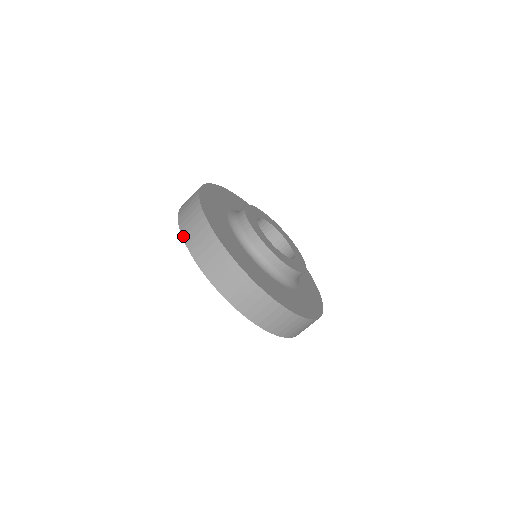
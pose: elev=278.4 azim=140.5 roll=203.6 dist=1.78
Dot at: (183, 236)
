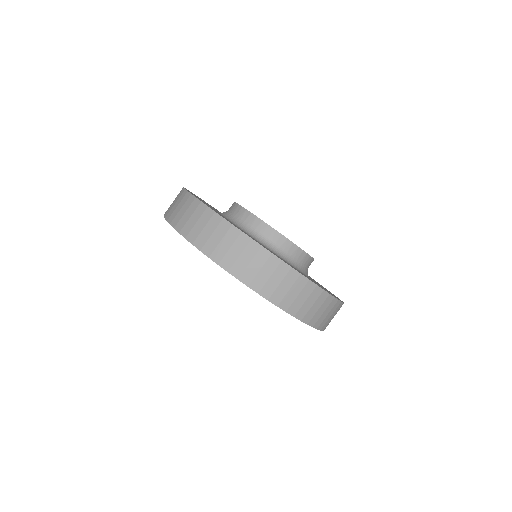
Dot at: (200, 248)
